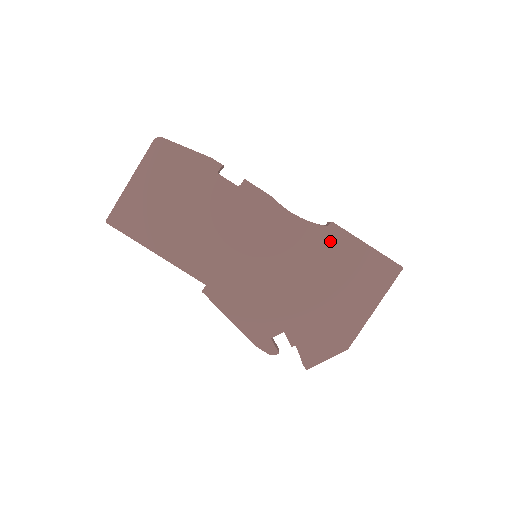
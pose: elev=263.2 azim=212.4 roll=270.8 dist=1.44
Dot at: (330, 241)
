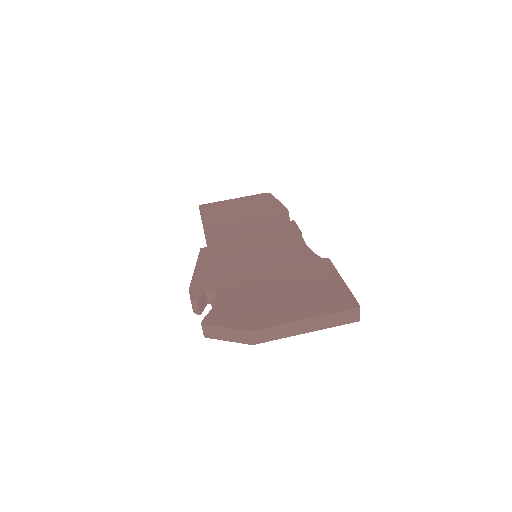
Dot at: (316, 266)
